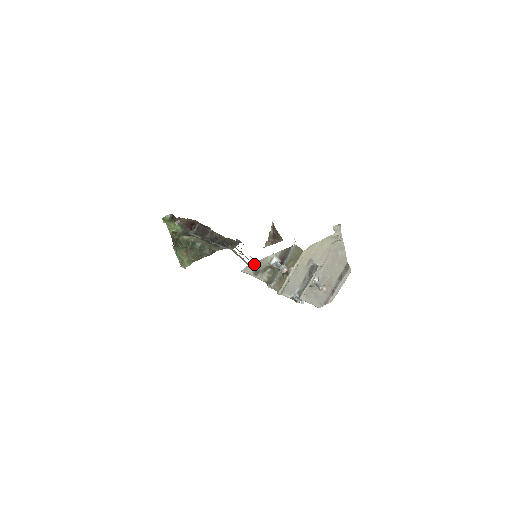
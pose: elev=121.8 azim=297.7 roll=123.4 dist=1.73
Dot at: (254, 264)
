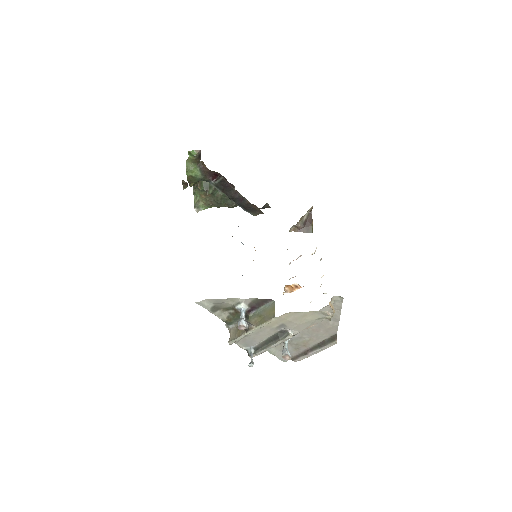
Dot at: (215, 300)
